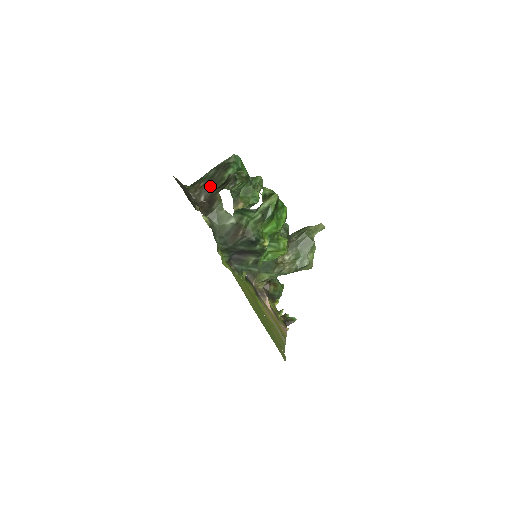
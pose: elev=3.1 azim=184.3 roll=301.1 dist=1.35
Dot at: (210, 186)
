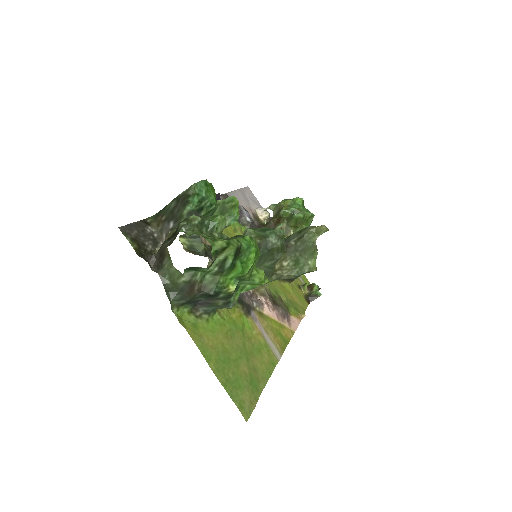
Dot at: (170, 224)
